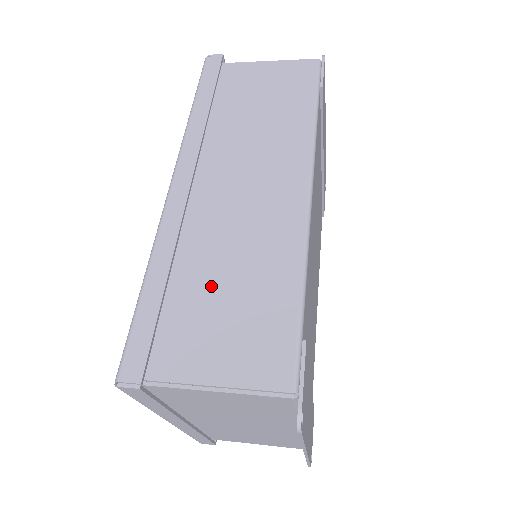
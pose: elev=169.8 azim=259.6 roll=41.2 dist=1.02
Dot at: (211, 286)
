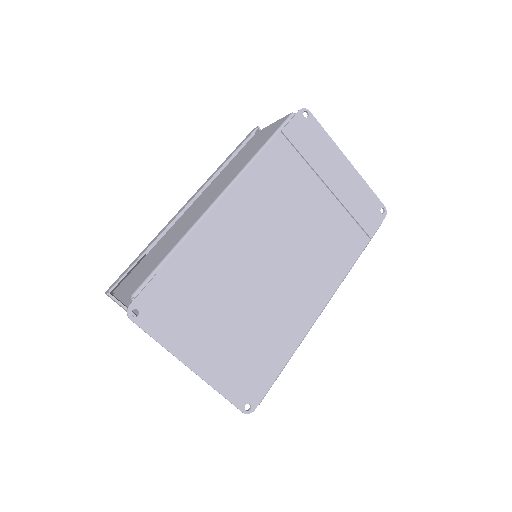
Dot at: (156, 251)
